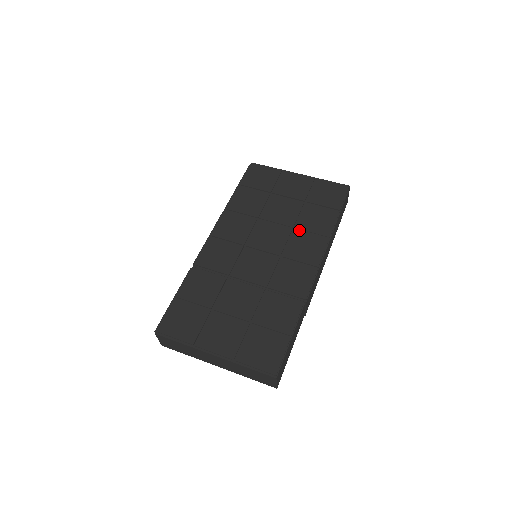
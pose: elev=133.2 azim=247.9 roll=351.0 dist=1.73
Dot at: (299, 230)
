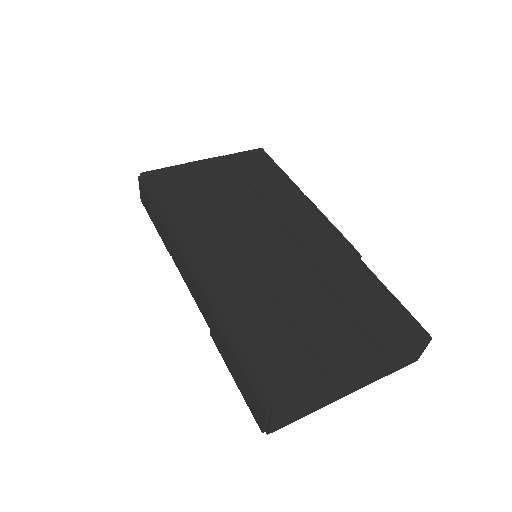
Dot at: (273, 203)
